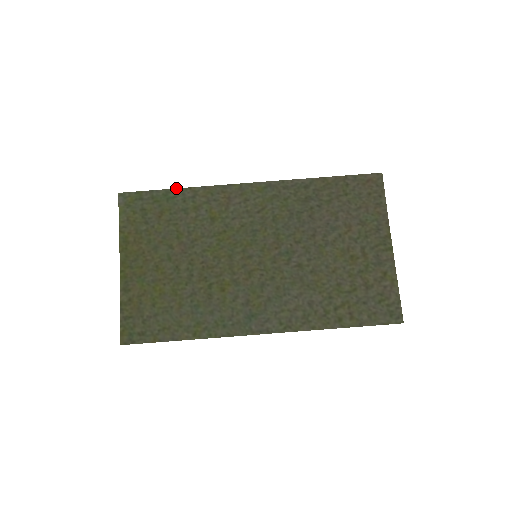
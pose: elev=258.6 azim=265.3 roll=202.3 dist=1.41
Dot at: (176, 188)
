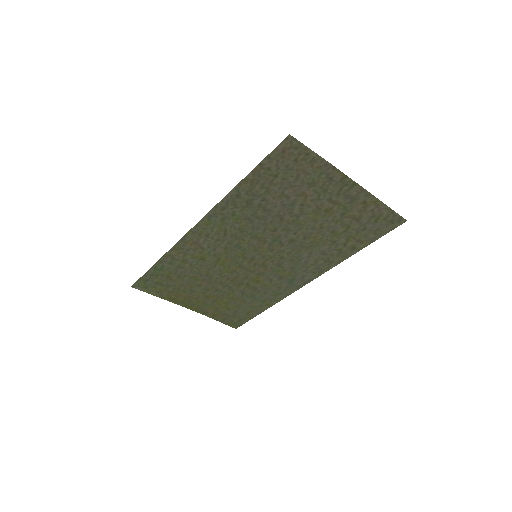
Dot at: (156, 262)
